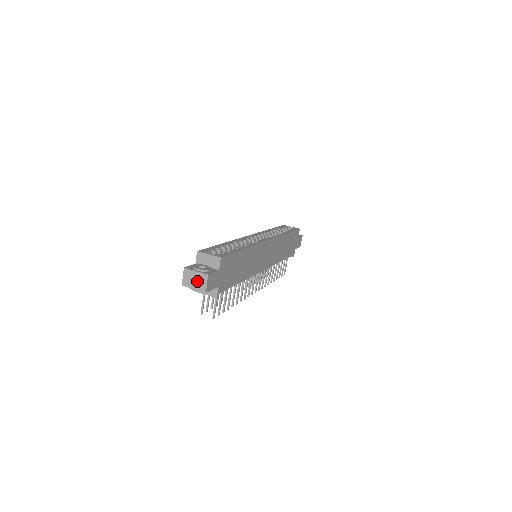
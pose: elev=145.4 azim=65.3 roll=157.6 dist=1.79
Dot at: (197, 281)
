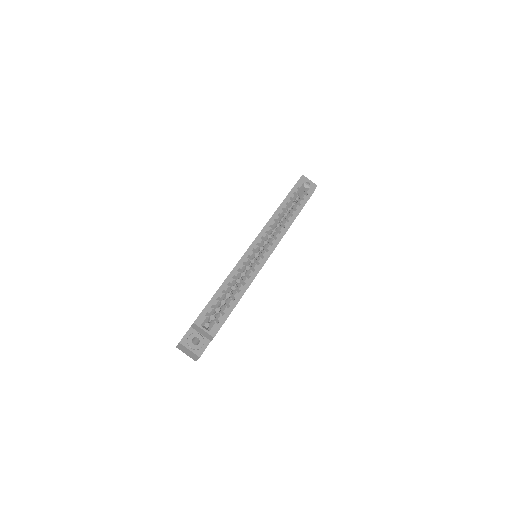
Dot at: (190, 354)
